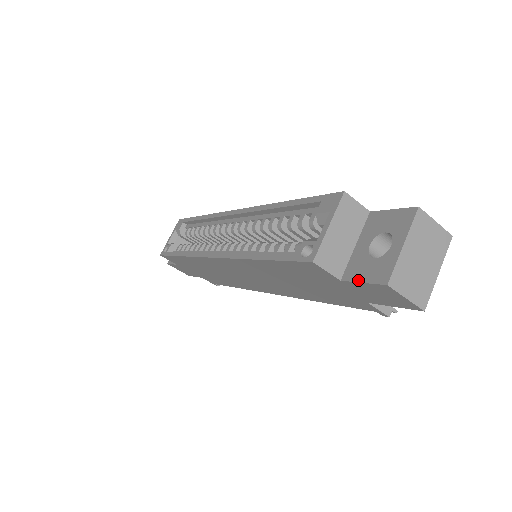
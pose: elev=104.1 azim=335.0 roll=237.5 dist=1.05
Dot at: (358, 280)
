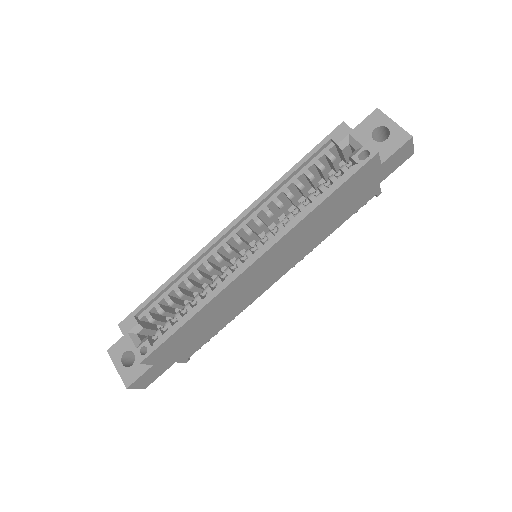
Dot at: (393, 152)
